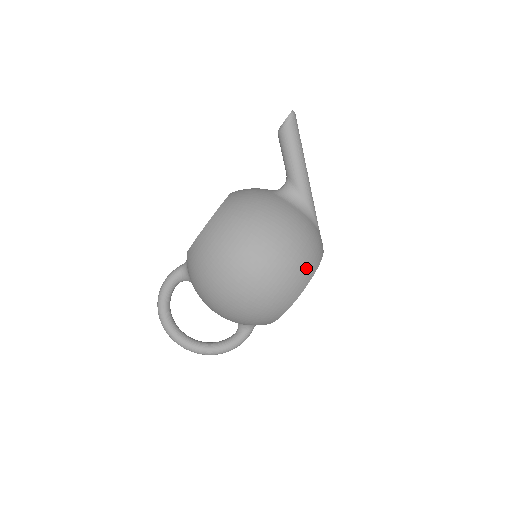
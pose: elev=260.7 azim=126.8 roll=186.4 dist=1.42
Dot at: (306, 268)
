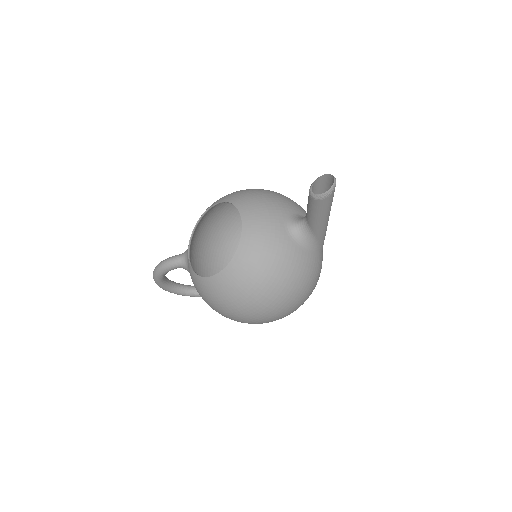
Dot at: occluded
